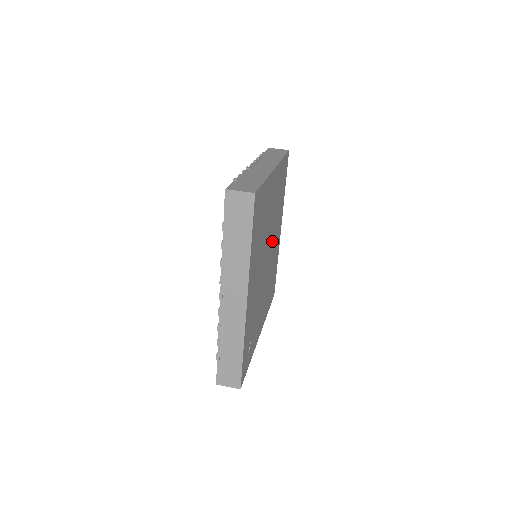
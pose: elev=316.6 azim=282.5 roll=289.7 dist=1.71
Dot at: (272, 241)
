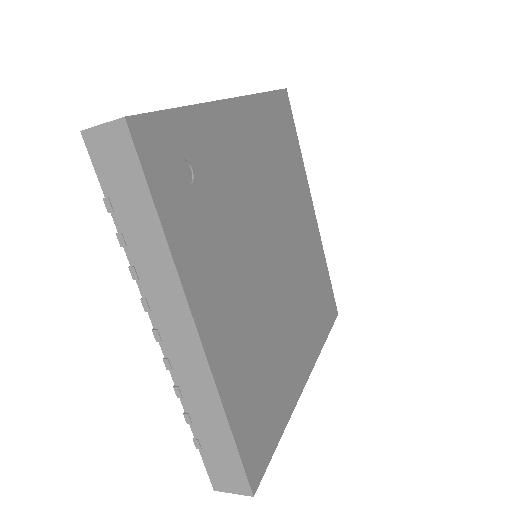
Dot at: (287, 288)
